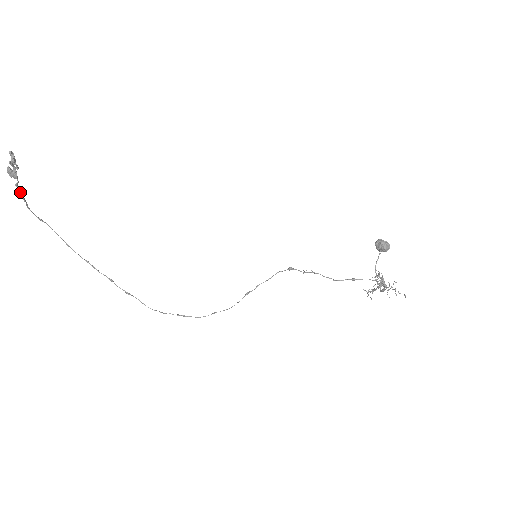
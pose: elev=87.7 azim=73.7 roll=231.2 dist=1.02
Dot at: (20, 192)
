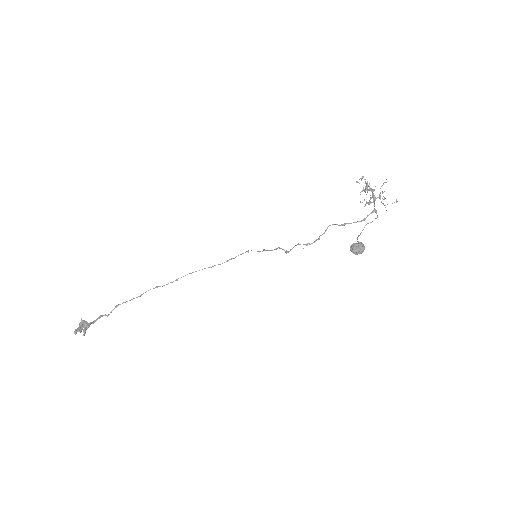
Dot at: (97, 319)
